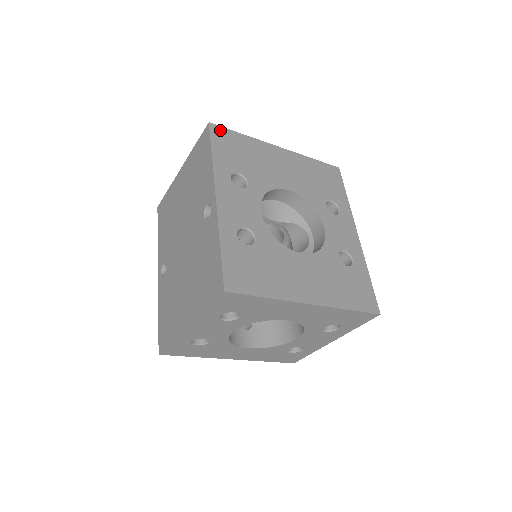
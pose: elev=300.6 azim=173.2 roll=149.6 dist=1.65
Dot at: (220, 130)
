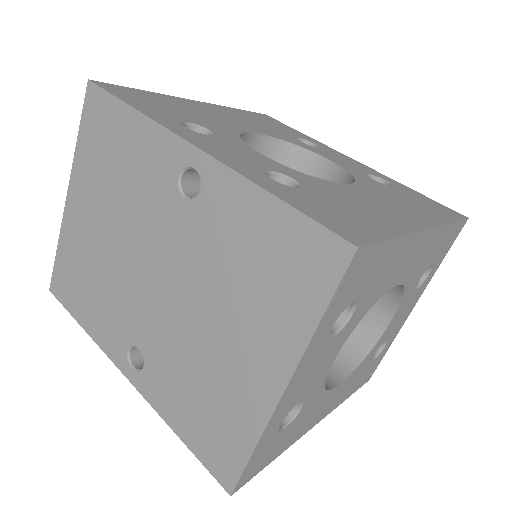
Dot at: (112, 86)
